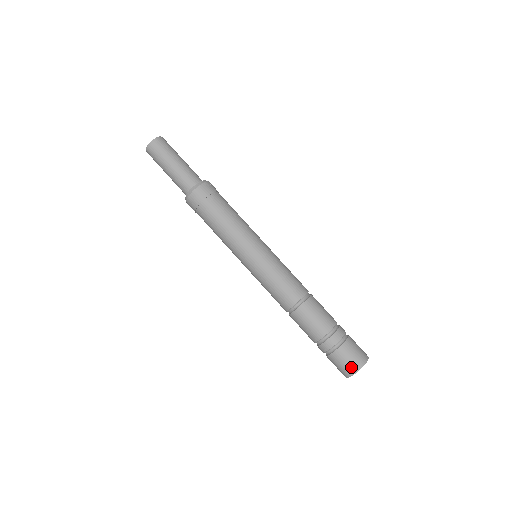
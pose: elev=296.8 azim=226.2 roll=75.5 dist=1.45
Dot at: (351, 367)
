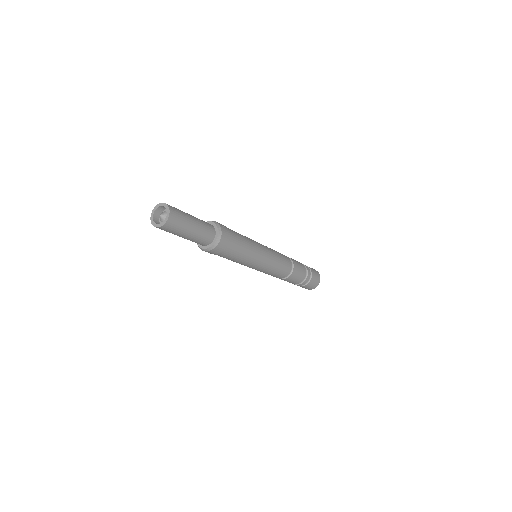
Dot at: (316, 285)
